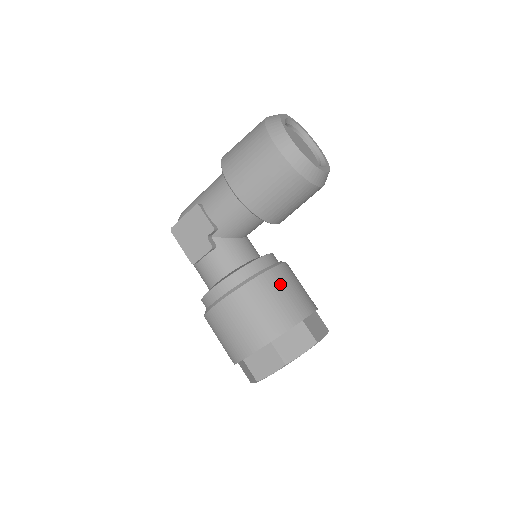
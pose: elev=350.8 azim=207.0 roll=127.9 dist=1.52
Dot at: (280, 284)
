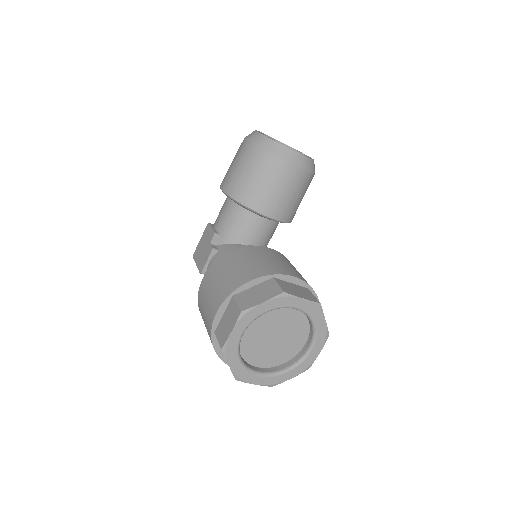
Dot at: (258, 254)
